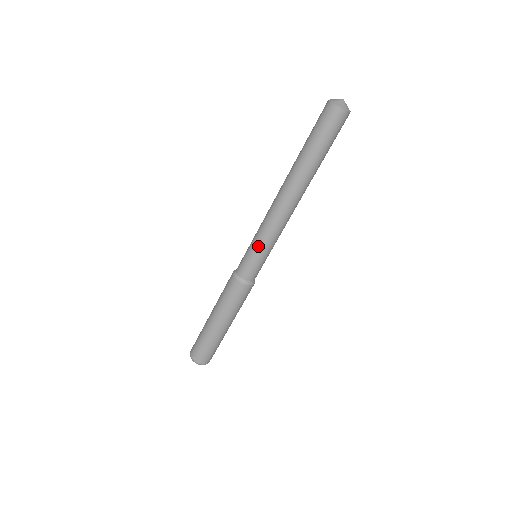
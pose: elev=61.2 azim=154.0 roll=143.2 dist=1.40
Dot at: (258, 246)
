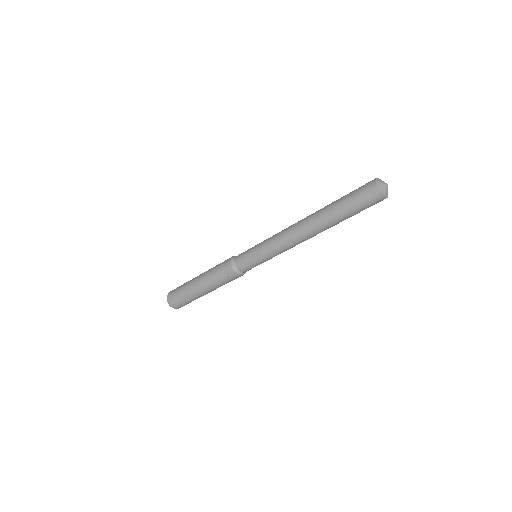
Dot at: (263, 256)
